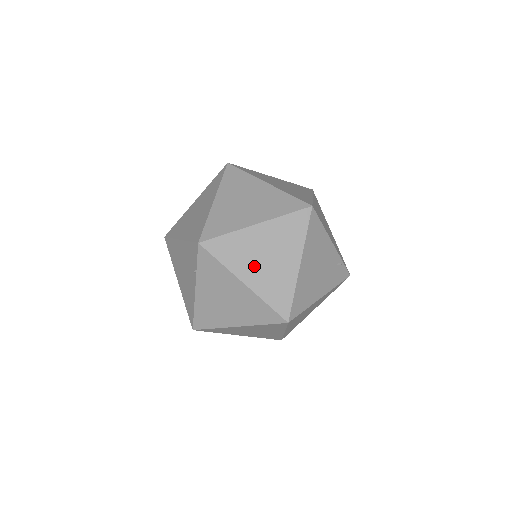
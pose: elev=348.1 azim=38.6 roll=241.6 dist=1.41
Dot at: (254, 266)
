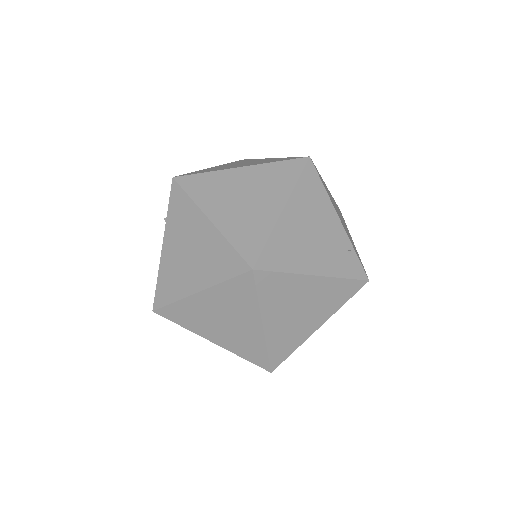
Dot at: (227, 204)
